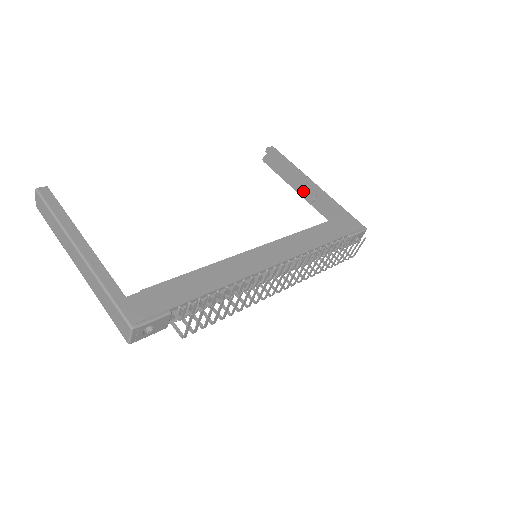
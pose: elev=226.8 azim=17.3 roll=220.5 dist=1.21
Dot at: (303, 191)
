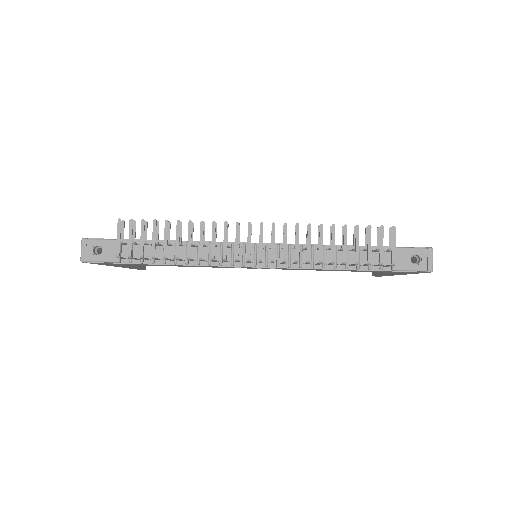
Dot at: occluded
